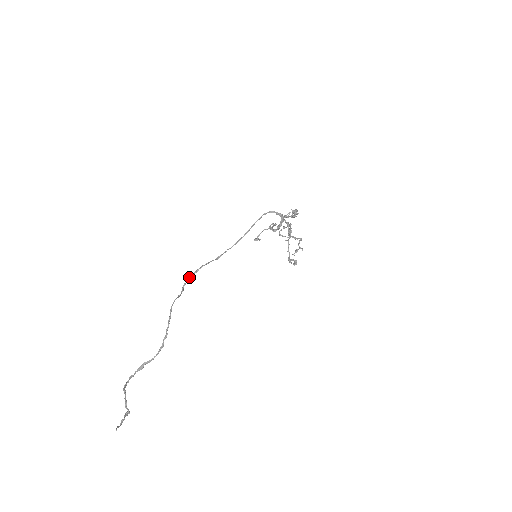
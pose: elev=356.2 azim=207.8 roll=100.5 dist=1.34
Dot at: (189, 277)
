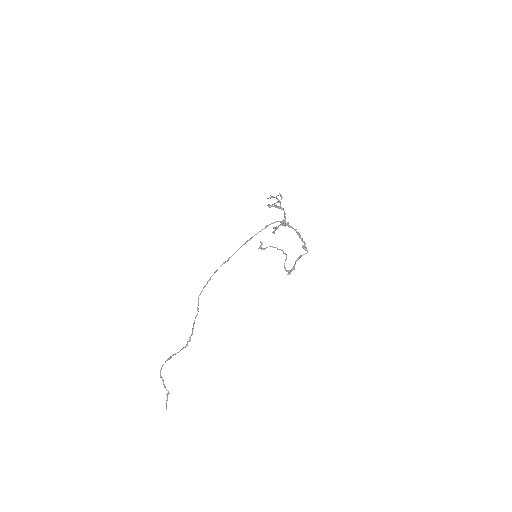
Dot at: (203, 288)
